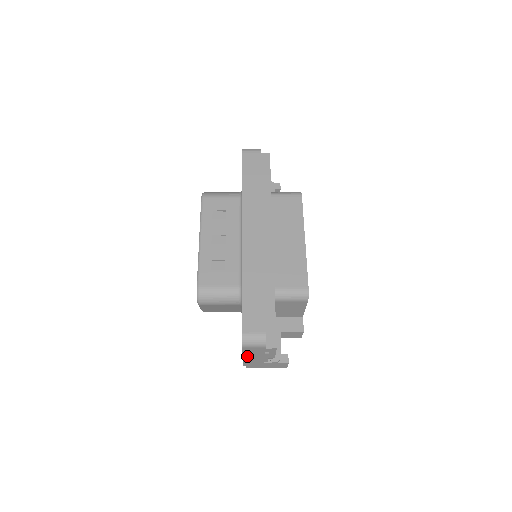
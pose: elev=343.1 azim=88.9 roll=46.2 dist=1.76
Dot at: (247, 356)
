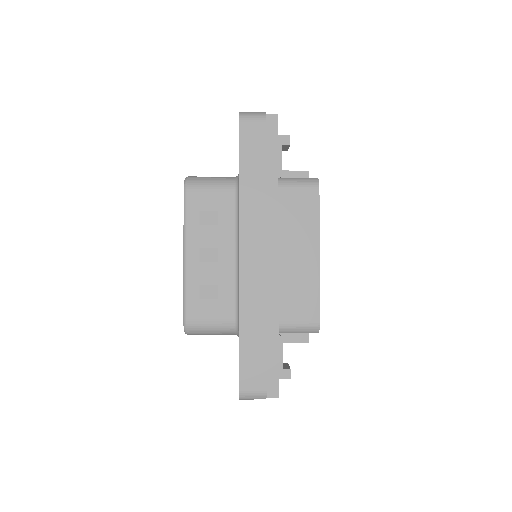
Dot at: occluded
